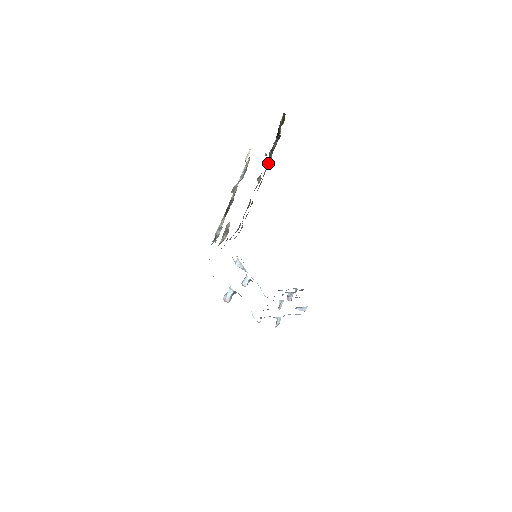
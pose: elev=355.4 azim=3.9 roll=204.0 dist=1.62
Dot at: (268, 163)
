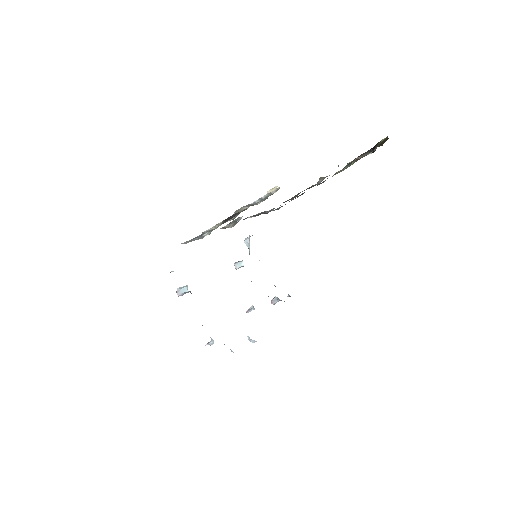
Dot at: (348, 166)
